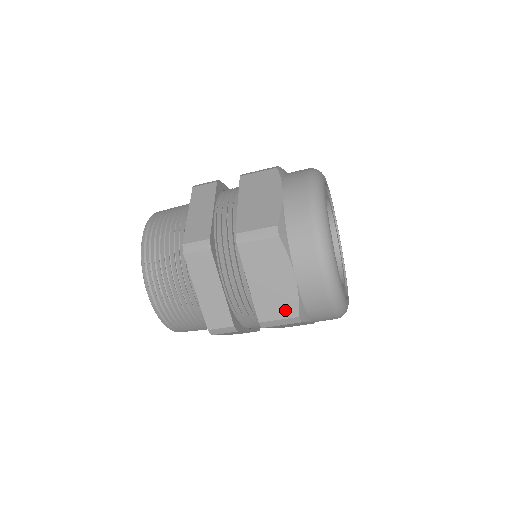
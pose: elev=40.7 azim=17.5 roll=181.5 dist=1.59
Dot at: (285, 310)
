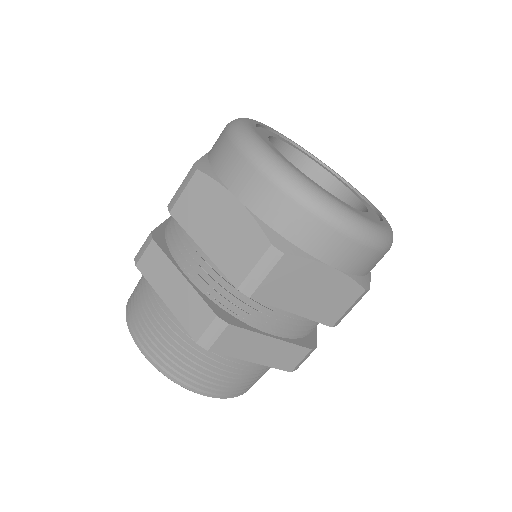
Dot at: (347, 298)
